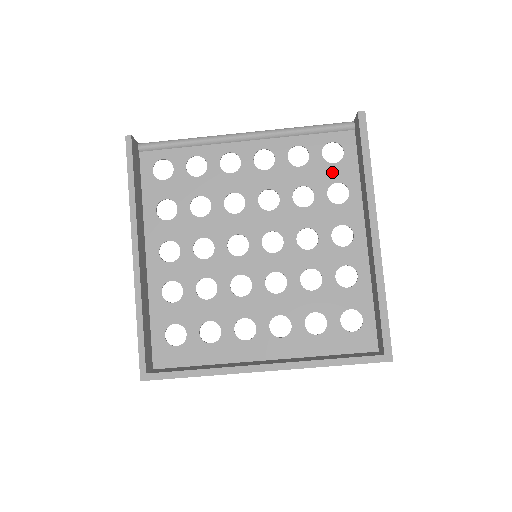
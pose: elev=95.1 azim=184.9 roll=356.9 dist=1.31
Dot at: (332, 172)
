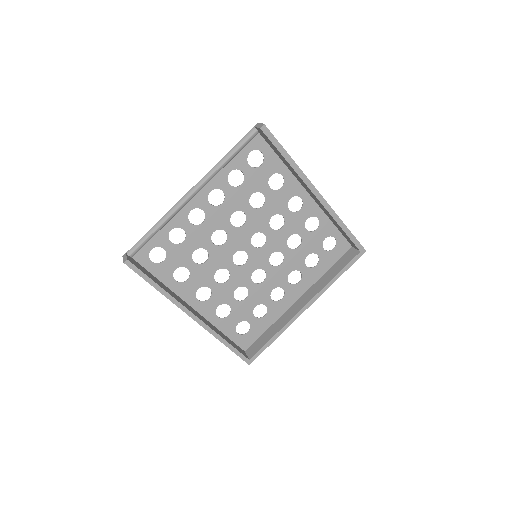
Dot at: (264, 172)
